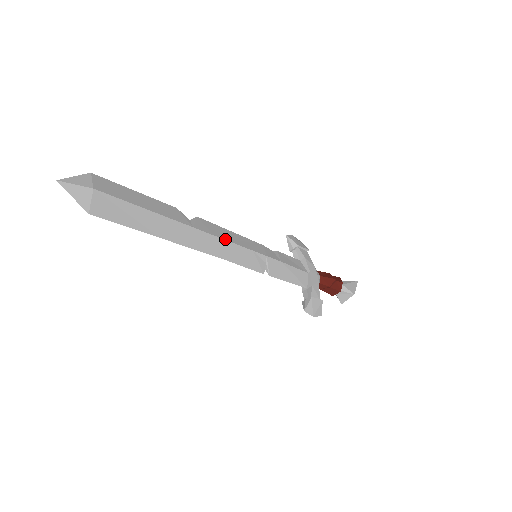
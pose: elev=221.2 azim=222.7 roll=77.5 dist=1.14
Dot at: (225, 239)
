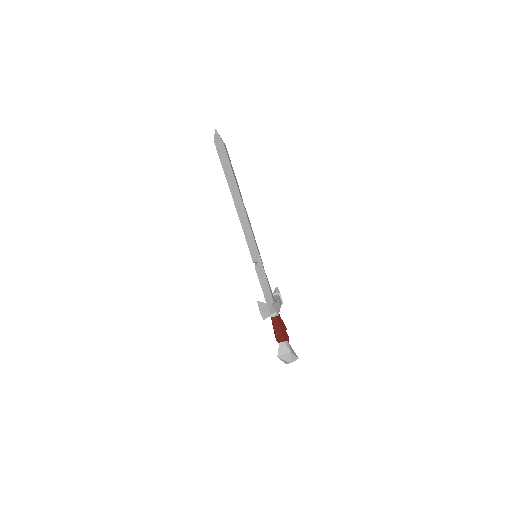
Dot at: (250, 226)
